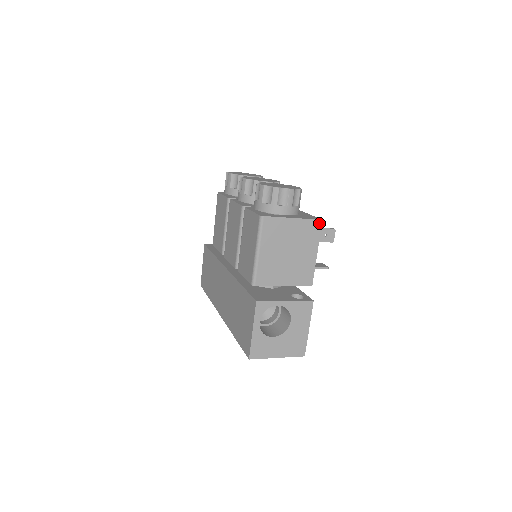
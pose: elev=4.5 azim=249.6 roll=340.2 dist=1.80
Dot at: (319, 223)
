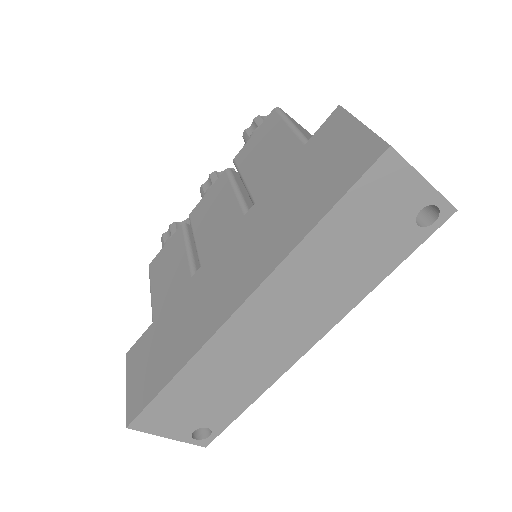
Dot at: occluded
